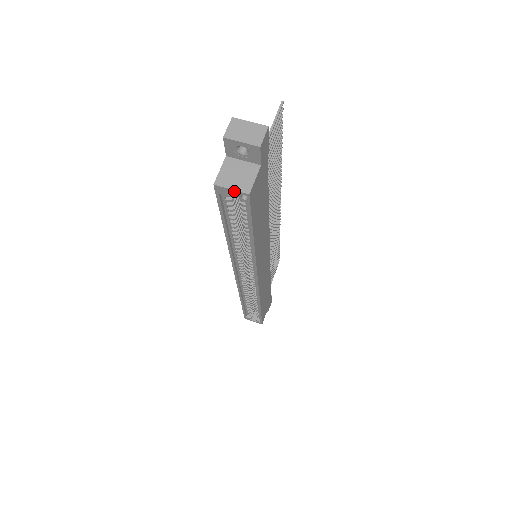
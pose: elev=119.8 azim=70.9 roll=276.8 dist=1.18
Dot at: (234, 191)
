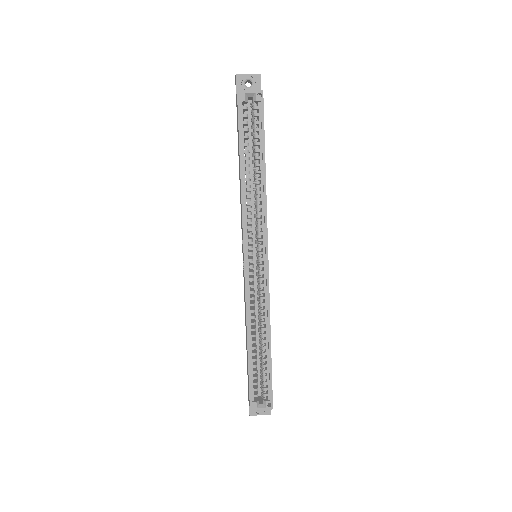
Dot at: (252, 91)
